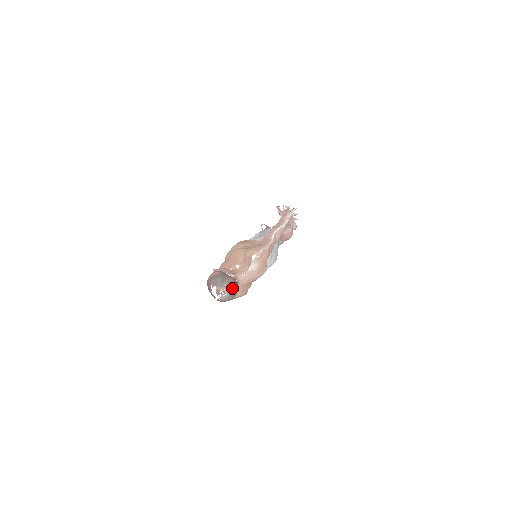
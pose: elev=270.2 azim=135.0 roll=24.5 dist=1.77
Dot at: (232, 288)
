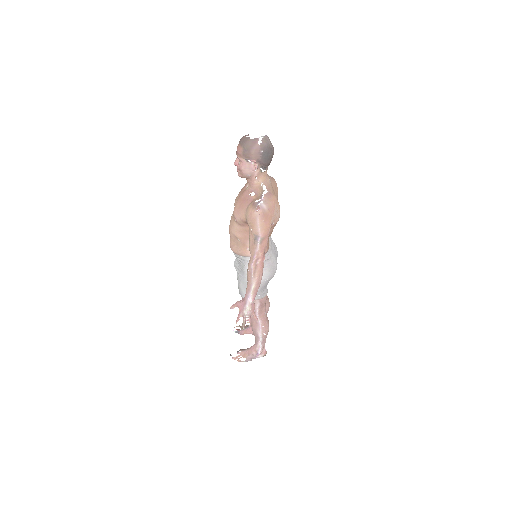
Dot at: occluded
